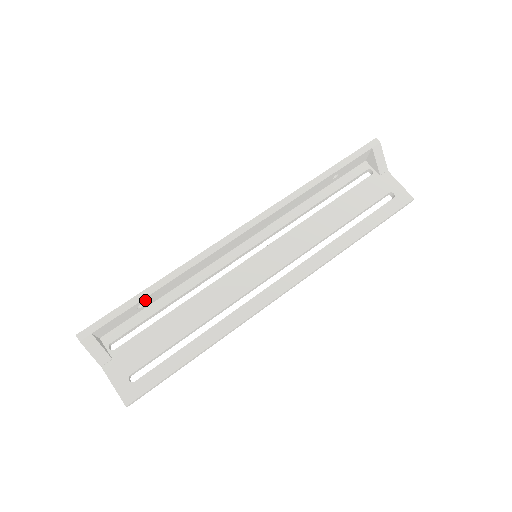
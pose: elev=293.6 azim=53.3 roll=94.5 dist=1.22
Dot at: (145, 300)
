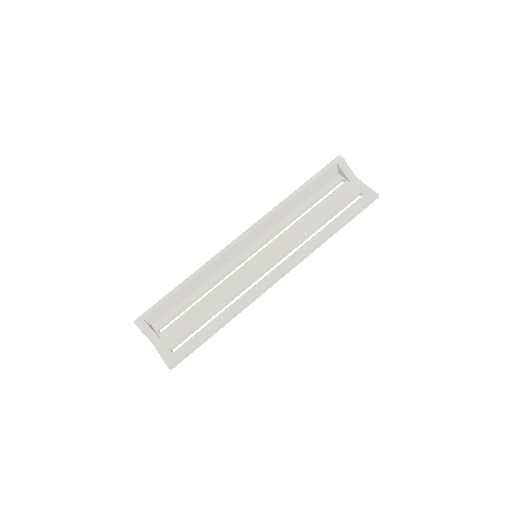
Dot at: (177, 294)
